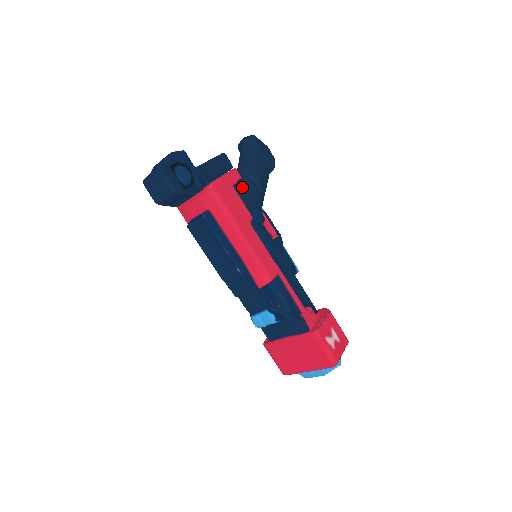
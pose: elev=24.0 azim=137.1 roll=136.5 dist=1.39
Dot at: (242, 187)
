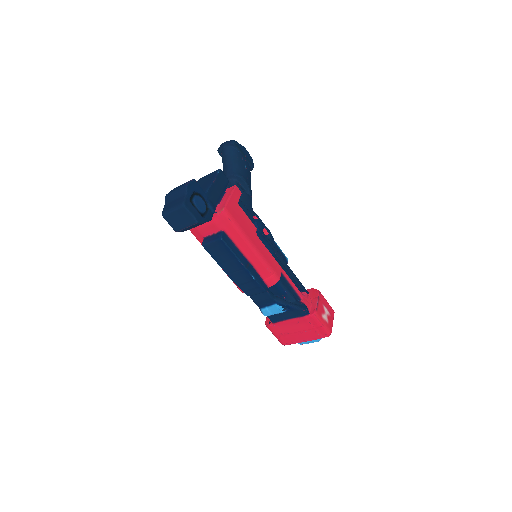
Dot at: occluded
